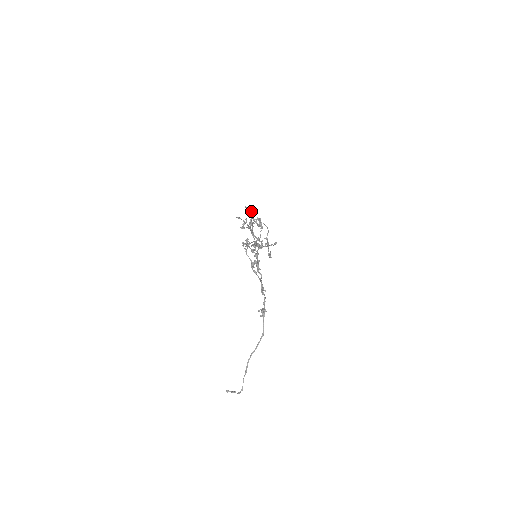
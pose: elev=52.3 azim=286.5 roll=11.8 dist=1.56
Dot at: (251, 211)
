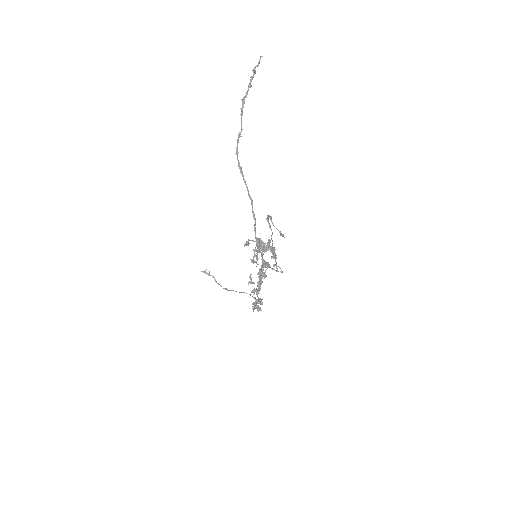
Dot at: occluded
